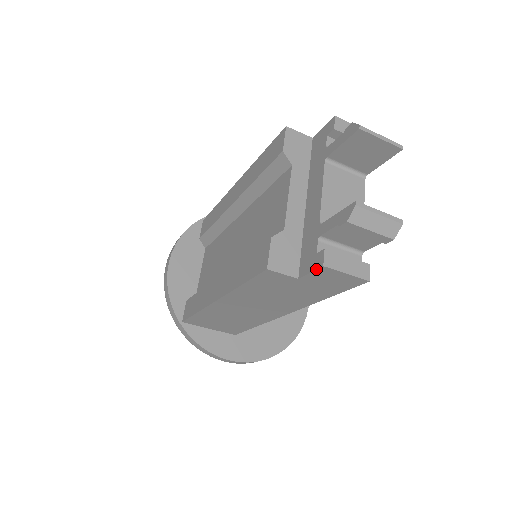
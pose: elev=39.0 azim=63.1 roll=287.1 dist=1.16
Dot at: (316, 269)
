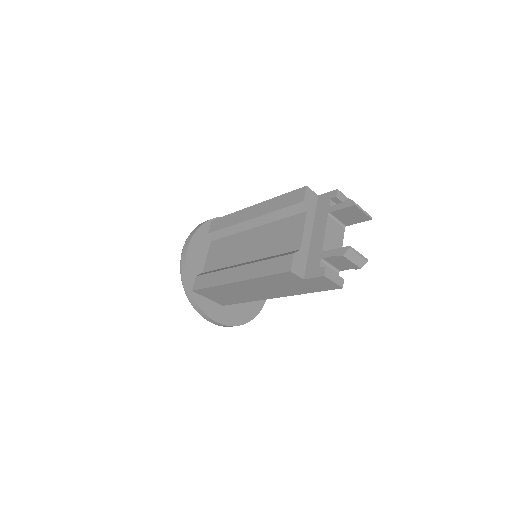
Dot at: (319, 277)
